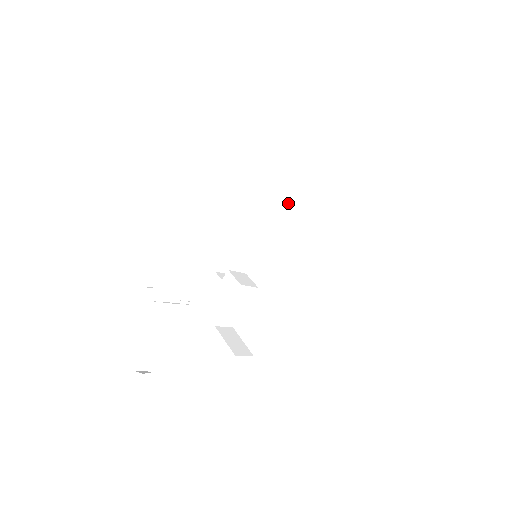
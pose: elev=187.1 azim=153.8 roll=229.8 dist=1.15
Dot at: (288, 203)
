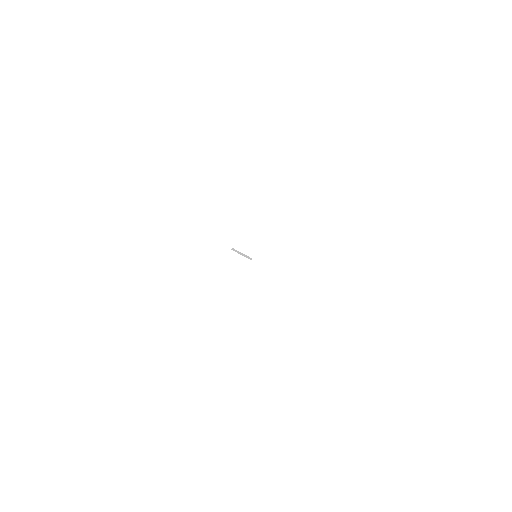
Dot at: occluded
